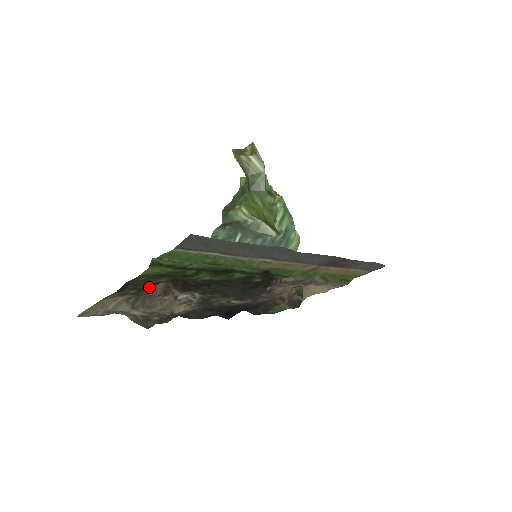
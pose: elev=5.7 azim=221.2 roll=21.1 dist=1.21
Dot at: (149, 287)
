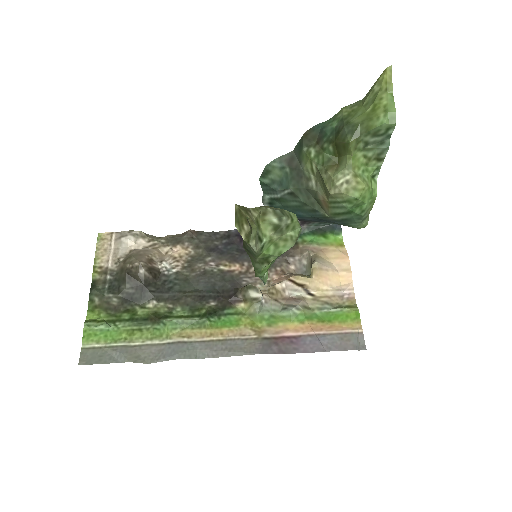
Dot at: (116, 285)
